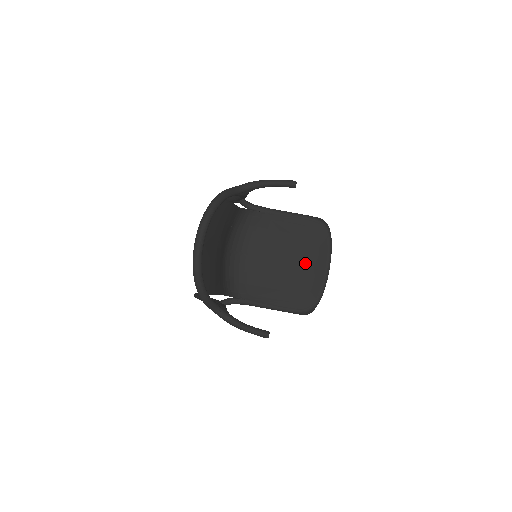
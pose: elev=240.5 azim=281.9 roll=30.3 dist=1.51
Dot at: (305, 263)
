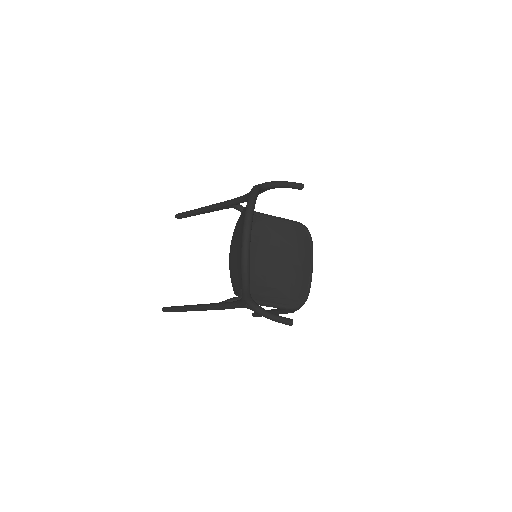
Dot at: (294, 263)
